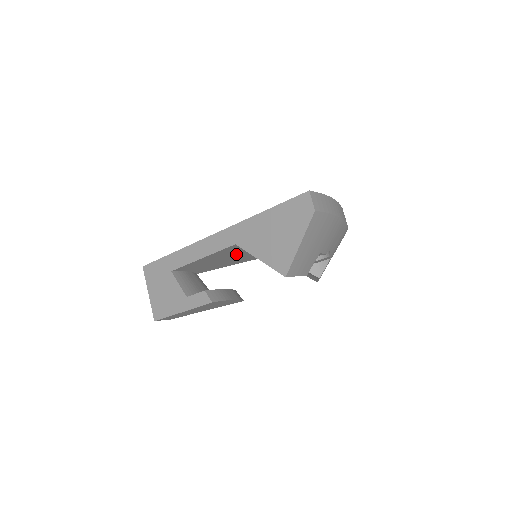
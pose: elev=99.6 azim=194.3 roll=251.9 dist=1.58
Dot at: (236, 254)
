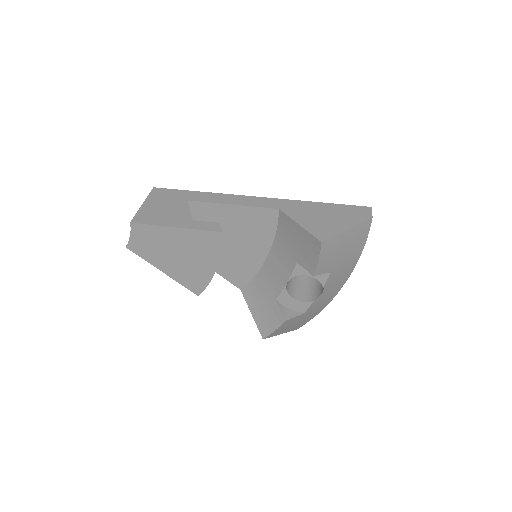
Dot at: (245, 238)
